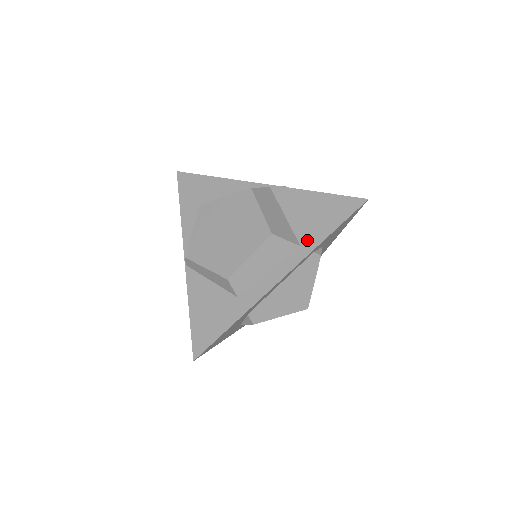
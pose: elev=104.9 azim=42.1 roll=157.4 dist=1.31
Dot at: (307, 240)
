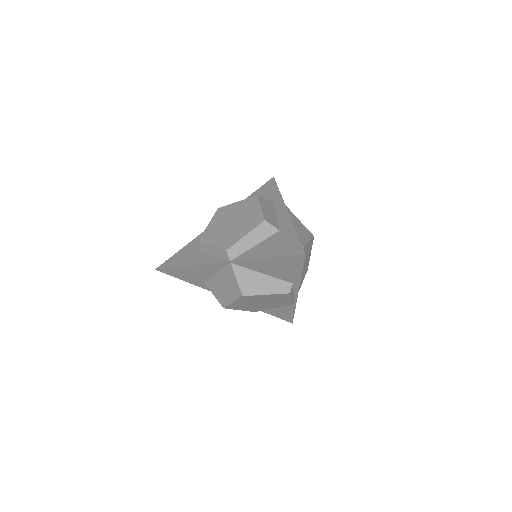
Dot at: (273, 199)
